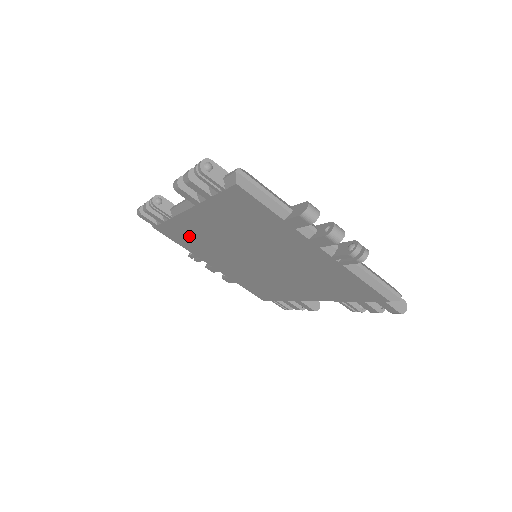
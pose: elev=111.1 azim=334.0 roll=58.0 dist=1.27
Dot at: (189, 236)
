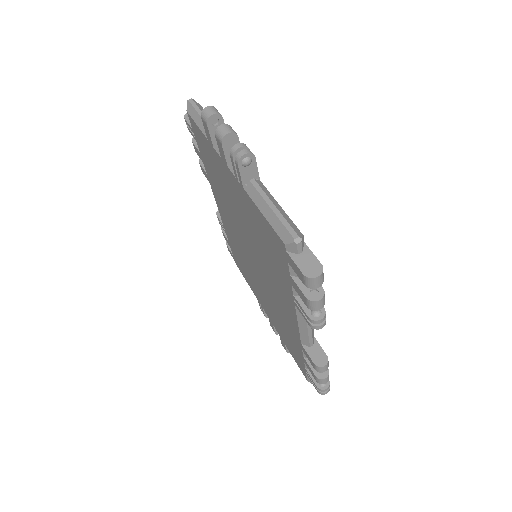
Dot at: (239, 256)
